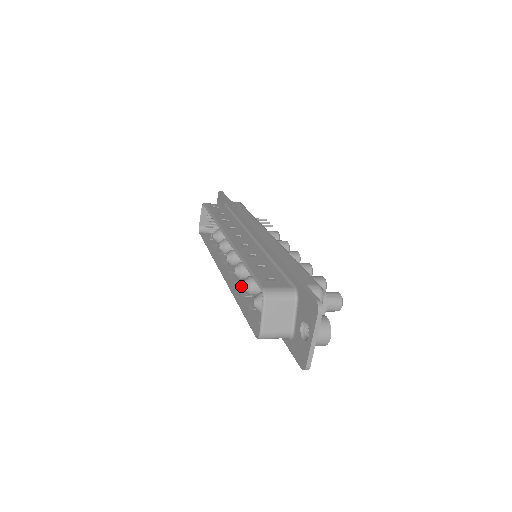
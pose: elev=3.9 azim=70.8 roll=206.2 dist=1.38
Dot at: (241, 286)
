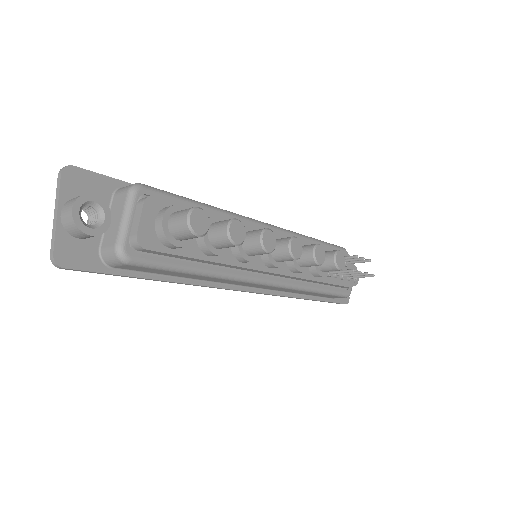
Dot at: occluded
